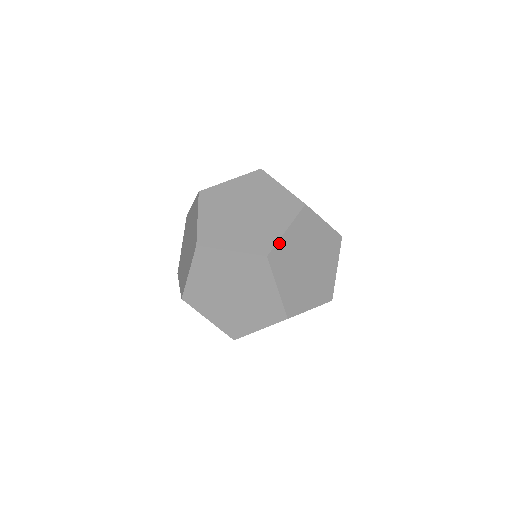
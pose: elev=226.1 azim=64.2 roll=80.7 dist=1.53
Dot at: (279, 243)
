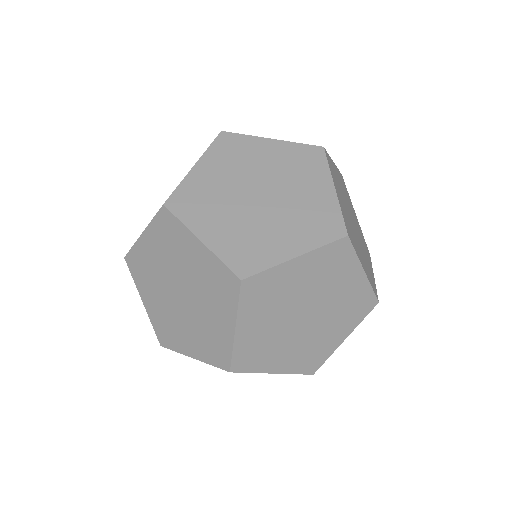
Dot at: (183, 185)
